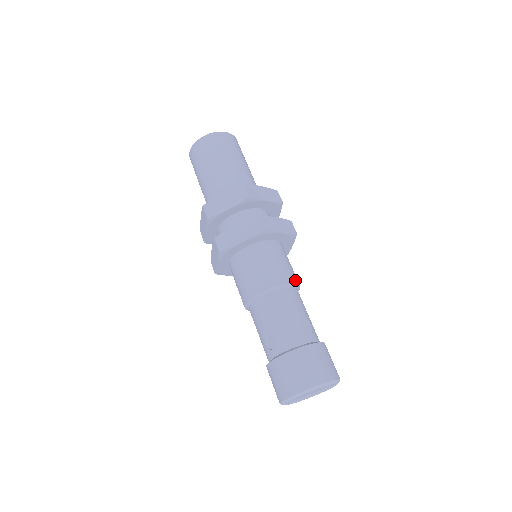
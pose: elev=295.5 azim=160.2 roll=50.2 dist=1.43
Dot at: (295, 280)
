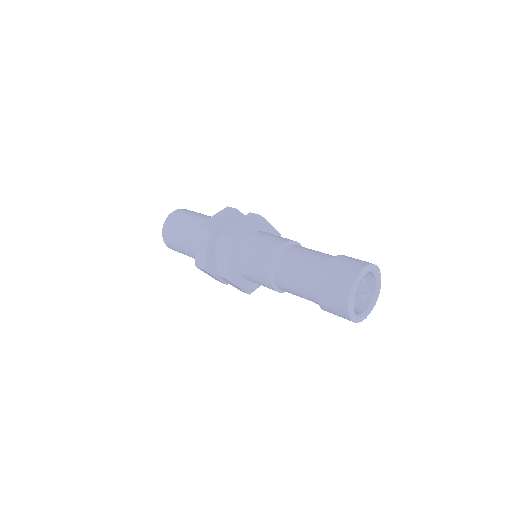
Dot at: occluded
